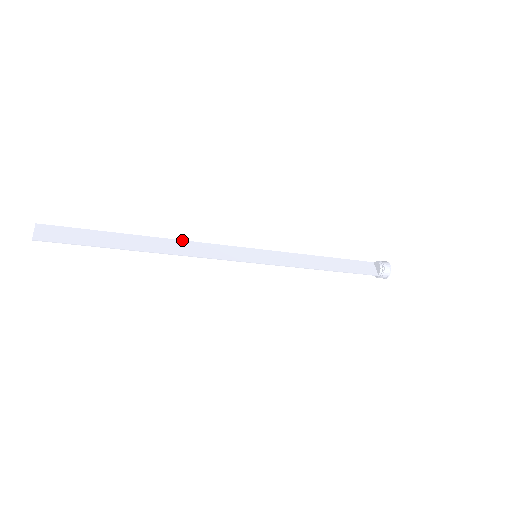
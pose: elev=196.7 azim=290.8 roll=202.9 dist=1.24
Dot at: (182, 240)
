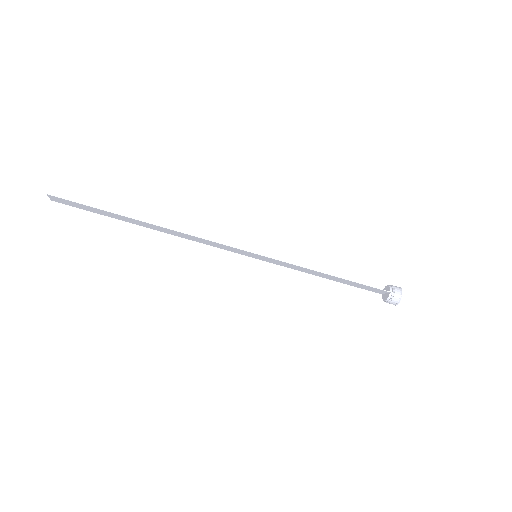
Dot at: (183, 237)
